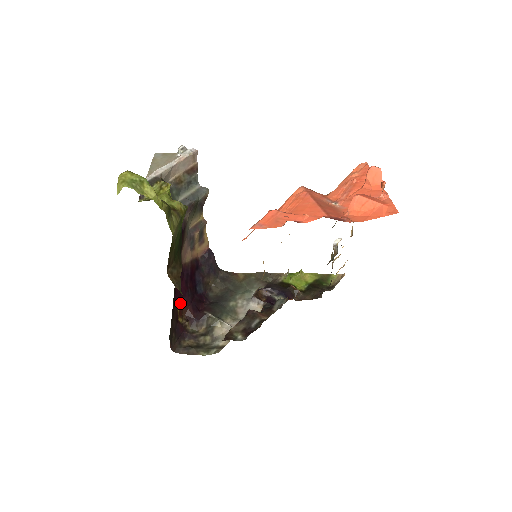
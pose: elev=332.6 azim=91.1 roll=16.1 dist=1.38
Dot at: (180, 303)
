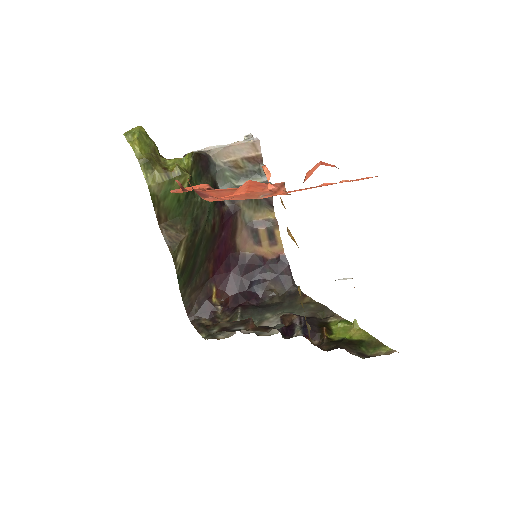
Dot at: (221, 285)
